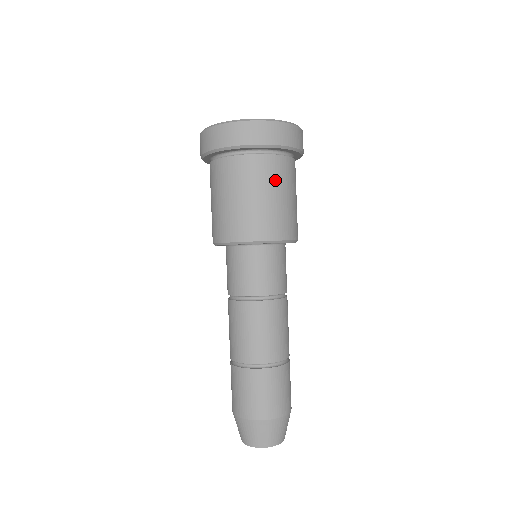
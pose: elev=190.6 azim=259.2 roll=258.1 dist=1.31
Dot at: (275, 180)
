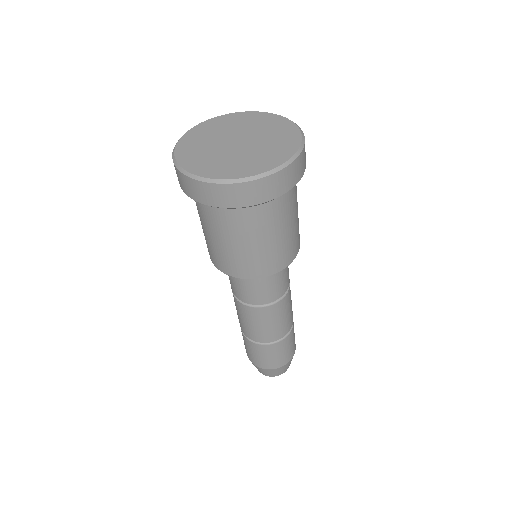
Dot at: (258, 229)
